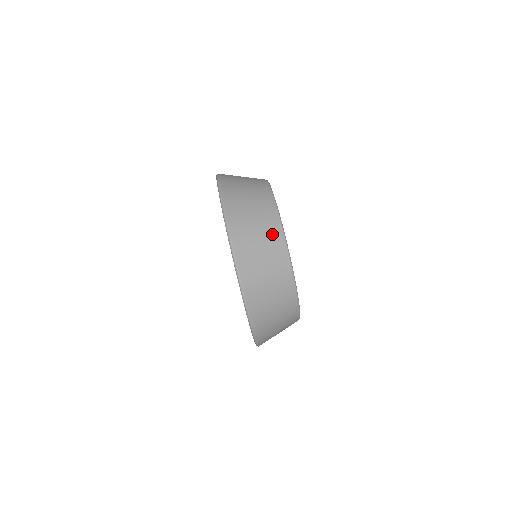
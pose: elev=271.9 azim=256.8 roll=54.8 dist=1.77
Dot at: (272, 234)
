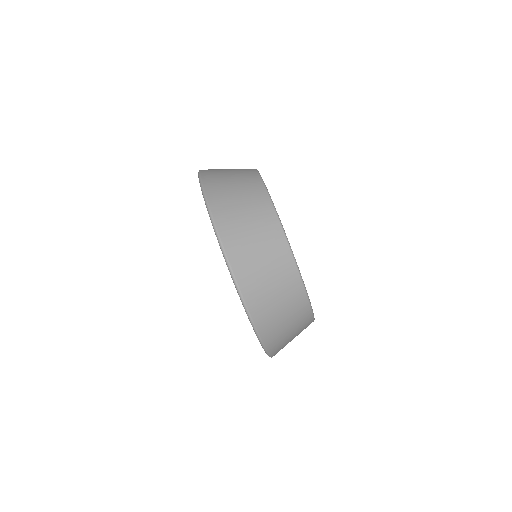
Dot at: (275, 247)
